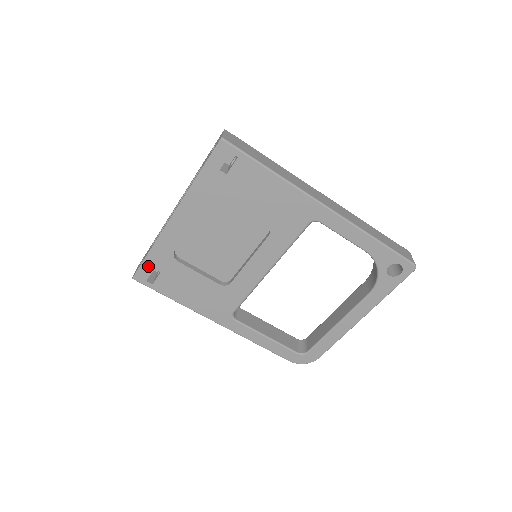
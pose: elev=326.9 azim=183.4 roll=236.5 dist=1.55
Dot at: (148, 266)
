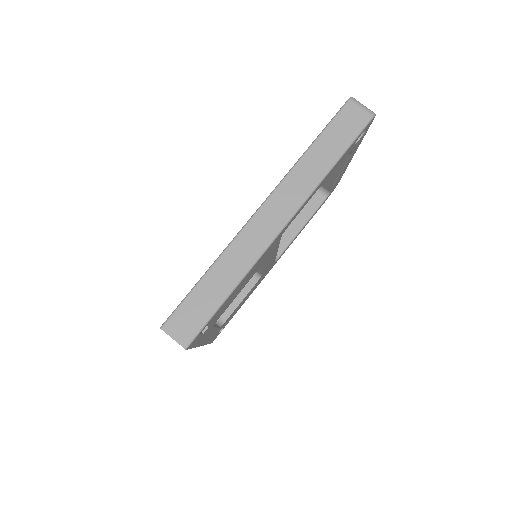
Dot at: occluded
